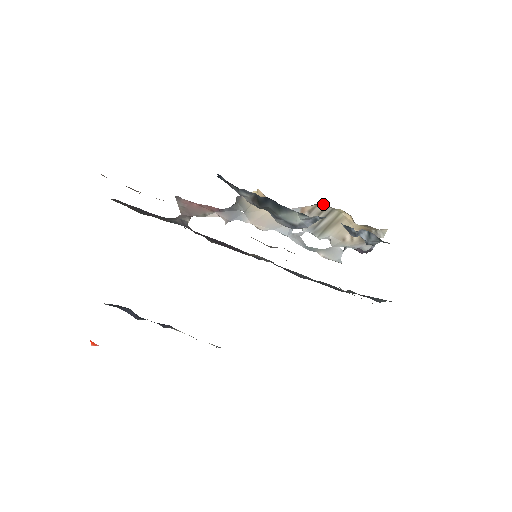
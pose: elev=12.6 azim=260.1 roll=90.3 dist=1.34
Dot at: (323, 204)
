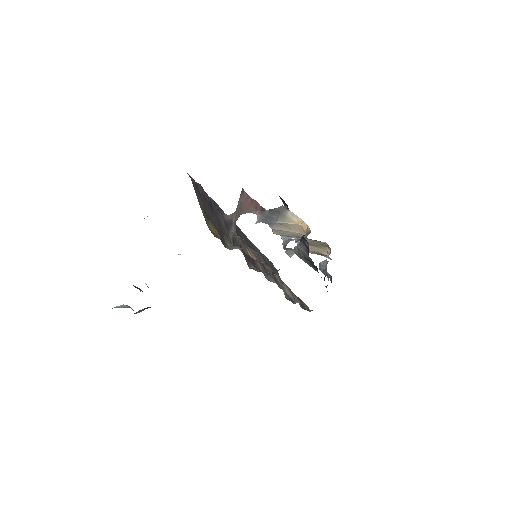
Dot at: occluded
